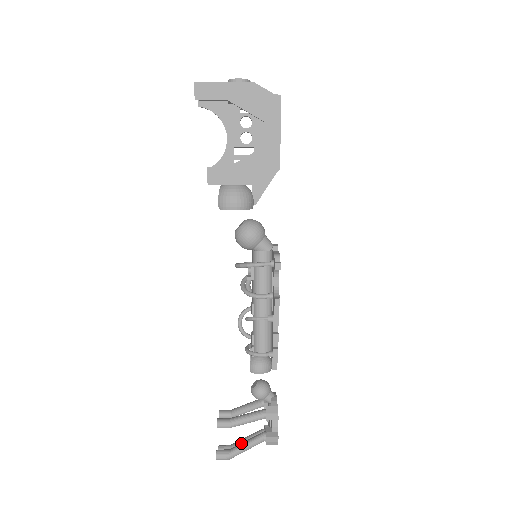
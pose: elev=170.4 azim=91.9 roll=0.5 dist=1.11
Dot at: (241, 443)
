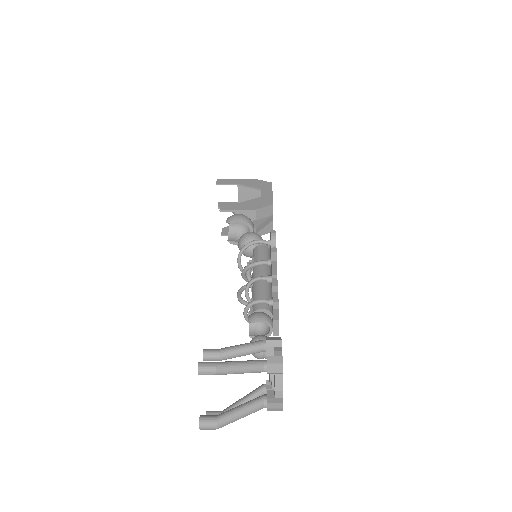
Dot at: (233, 363)
